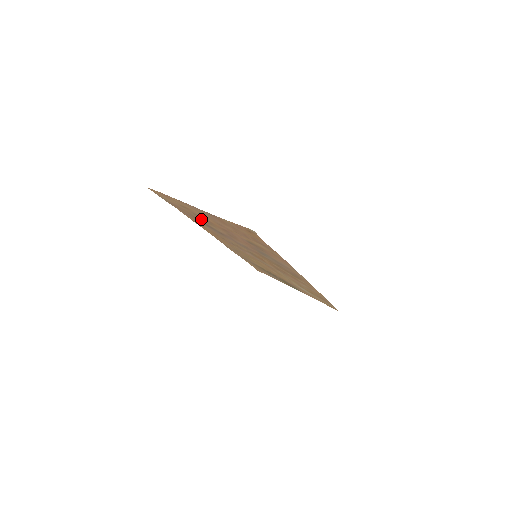
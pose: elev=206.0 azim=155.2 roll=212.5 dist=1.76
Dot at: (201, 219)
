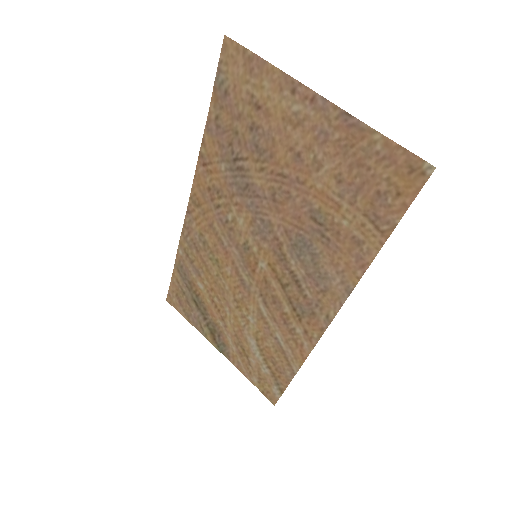
Dot at: (249, 144)
